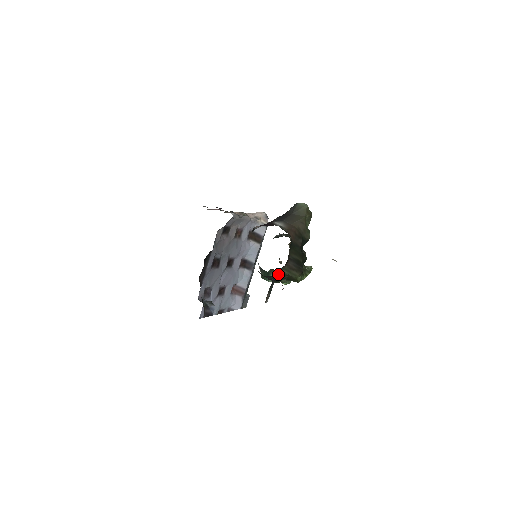
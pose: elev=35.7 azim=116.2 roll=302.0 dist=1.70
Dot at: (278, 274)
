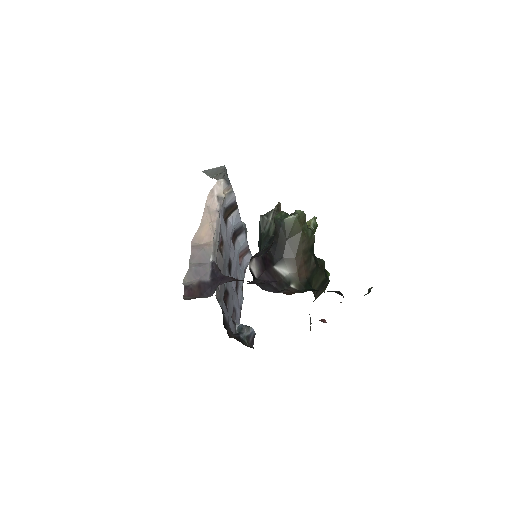
Dot at: occluded
